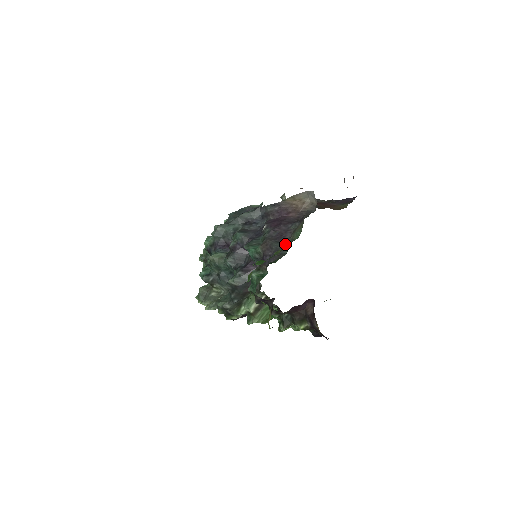
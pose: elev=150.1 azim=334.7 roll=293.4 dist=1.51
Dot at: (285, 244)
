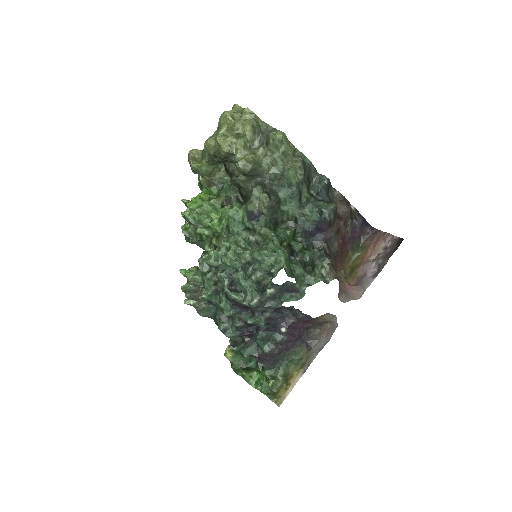
Dot at: (282, 358)
